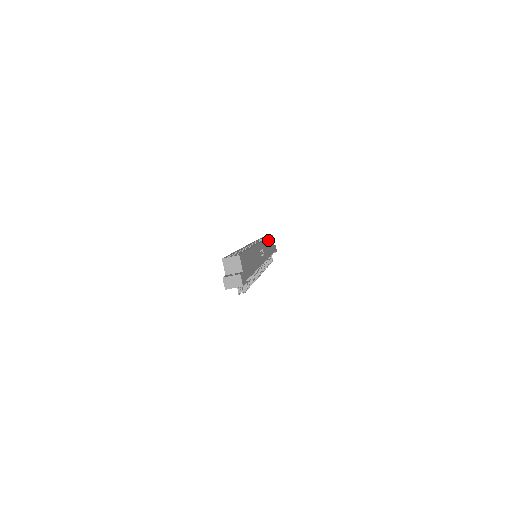
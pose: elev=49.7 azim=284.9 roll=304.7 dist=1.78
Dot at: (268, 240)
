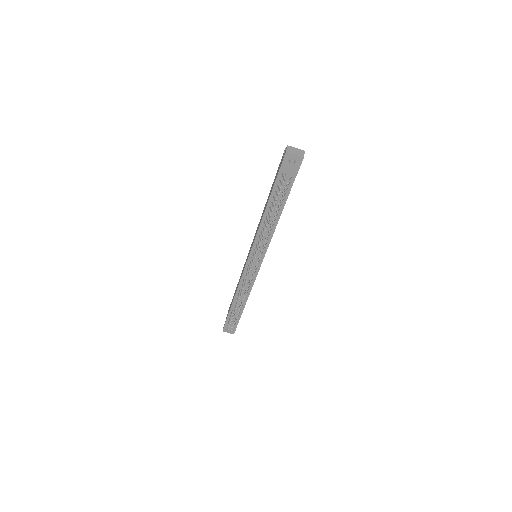
Dot at: occluded
